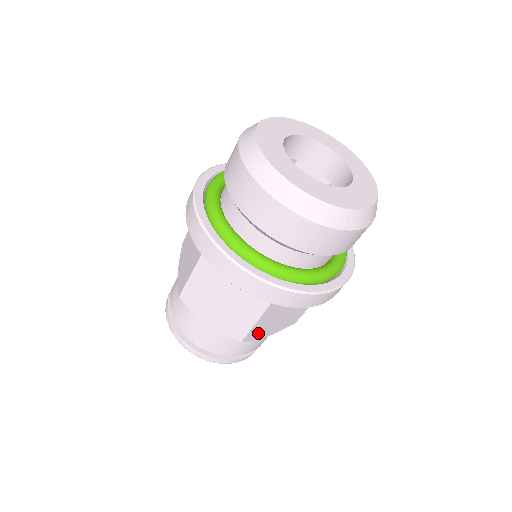
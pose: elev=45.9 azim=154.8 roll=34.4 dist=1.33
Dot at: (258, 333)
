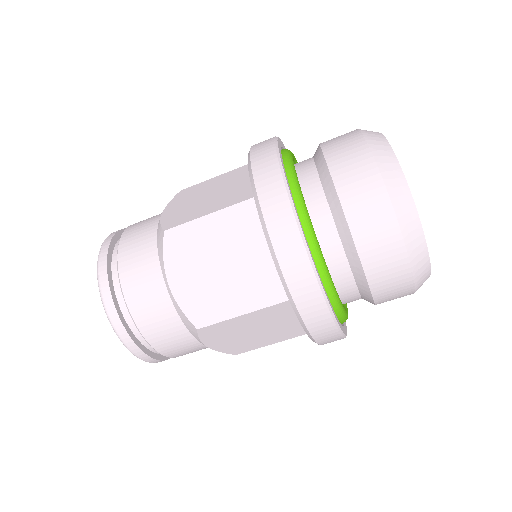
Dot at: occluded
